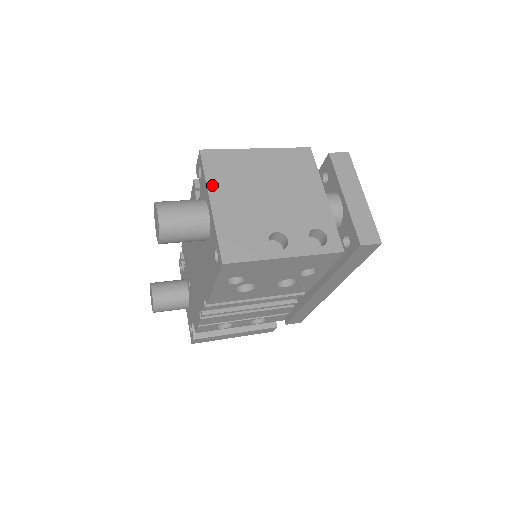
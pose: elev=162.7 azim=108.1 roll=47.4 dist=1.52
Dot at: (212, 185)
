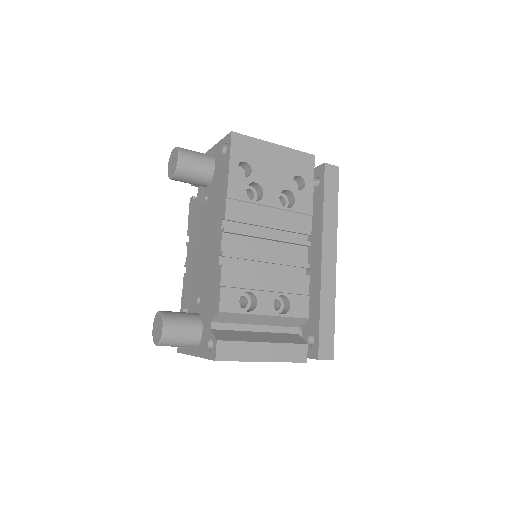
Dot at: occluded
